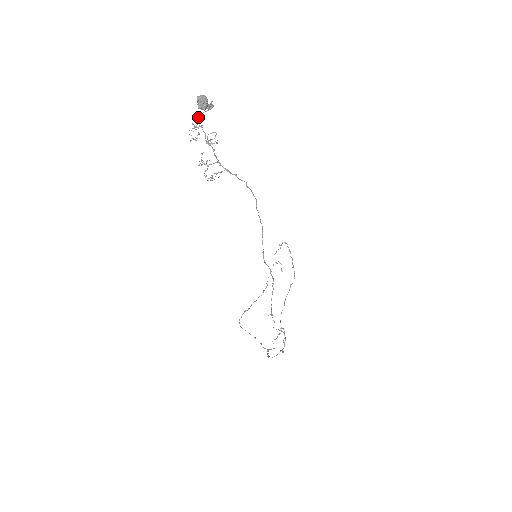
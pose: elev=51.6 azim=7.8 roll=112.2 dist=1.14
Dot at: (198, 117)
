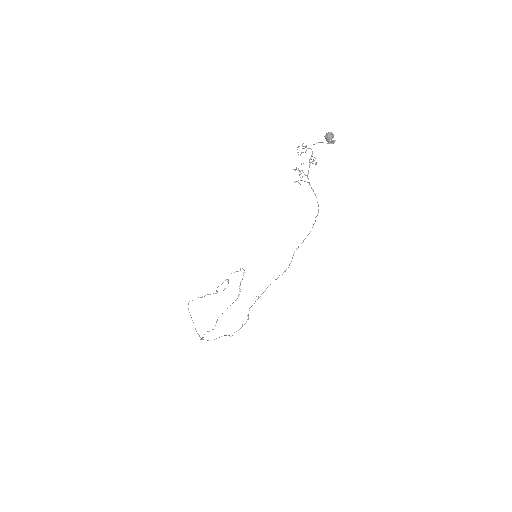
Dot at: (318, 142)
